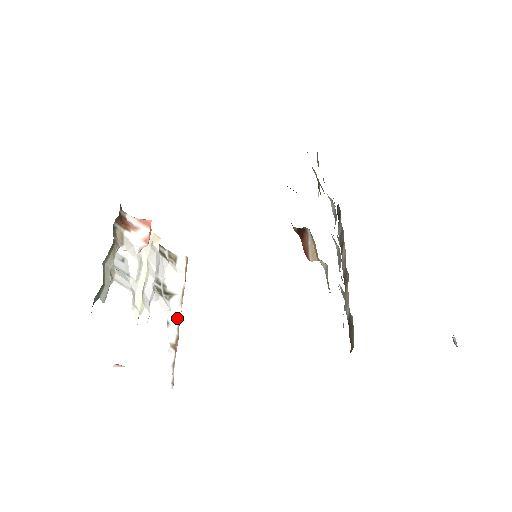
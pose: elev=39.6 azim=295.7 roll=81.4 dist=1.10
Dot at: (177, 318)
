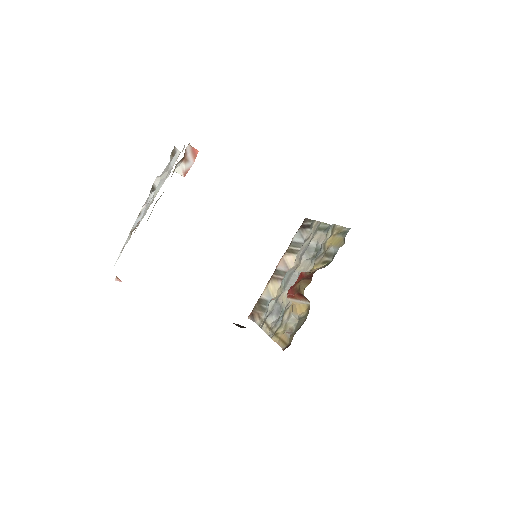
Dot at: occluded
